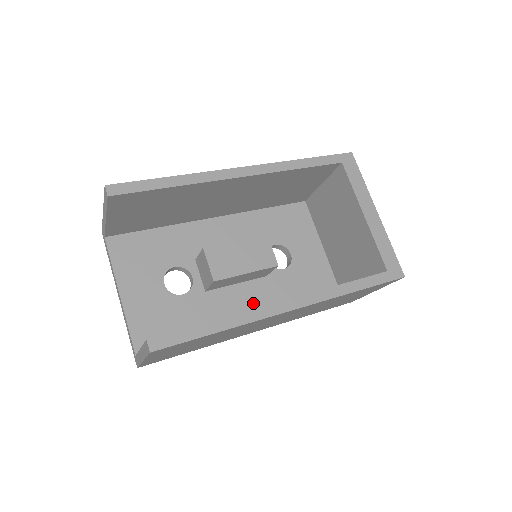
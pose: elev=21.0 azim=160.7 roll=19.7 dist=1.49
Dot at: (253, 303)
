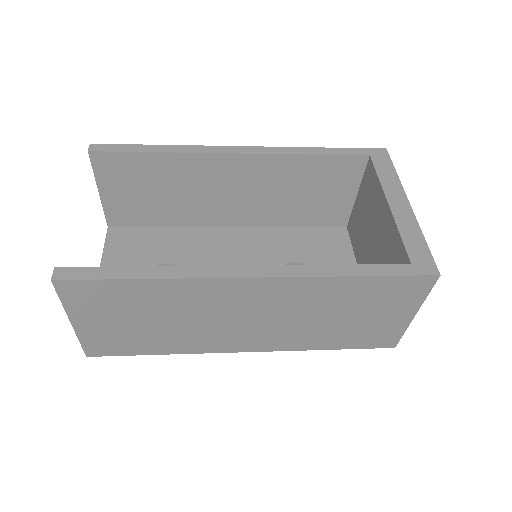
Dot at: occluded
